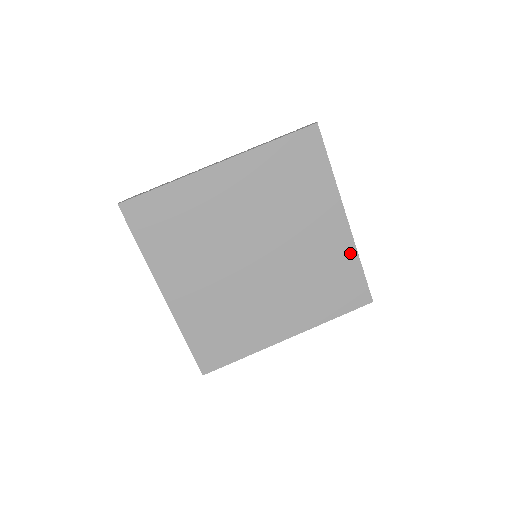
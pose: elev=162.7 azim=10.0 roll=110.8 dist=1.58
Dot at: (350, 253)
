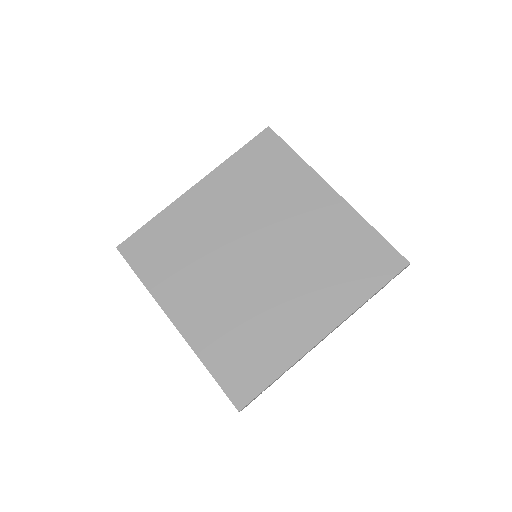
Dot at: (354, 220)
